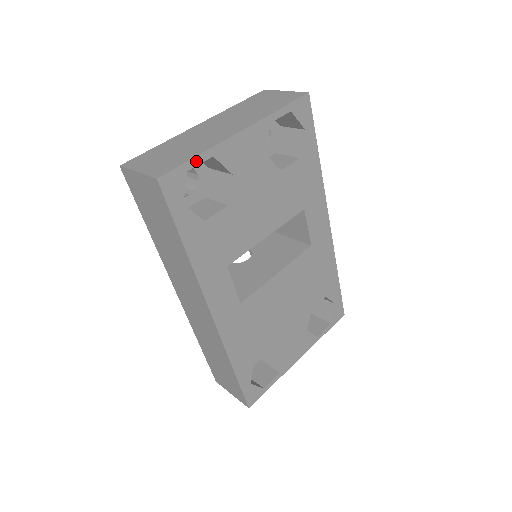
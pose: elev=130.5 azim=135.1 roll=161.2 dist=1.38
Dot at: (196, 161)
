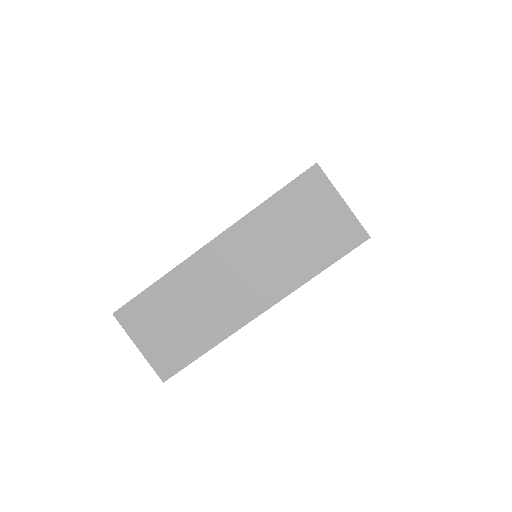
Dot at: (205, 352)
